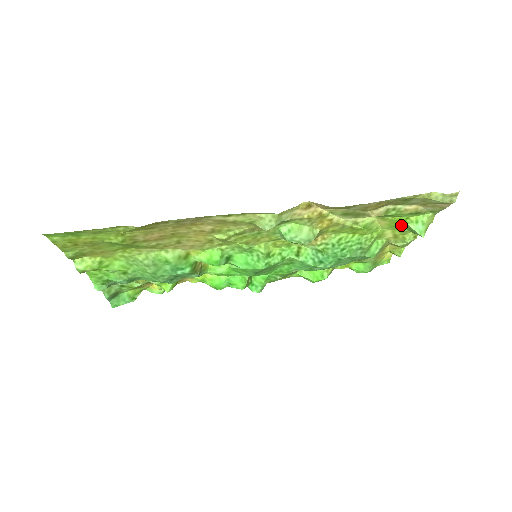
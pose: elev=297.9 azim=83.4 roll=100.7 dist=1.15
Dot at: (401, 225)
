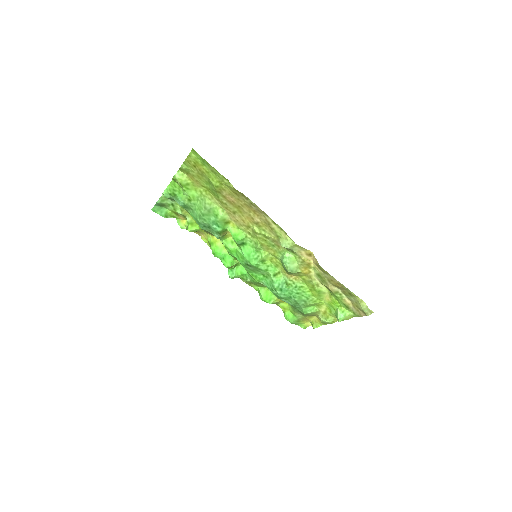
Dot at: (334, 308)
